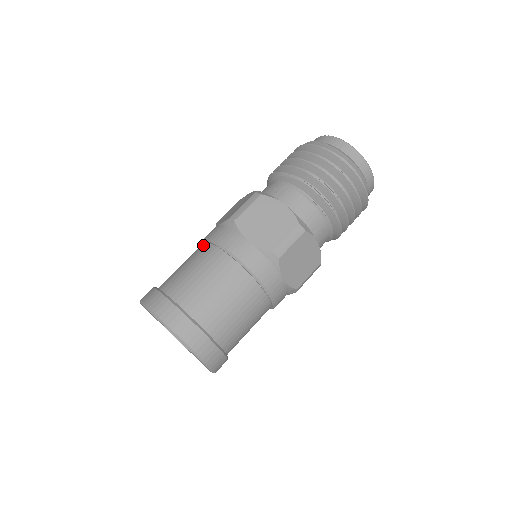
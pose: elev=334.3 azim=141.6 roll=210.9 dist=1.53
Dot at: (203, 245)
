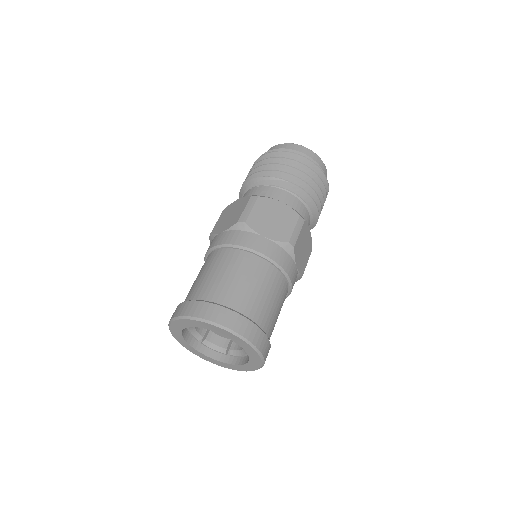
Dot at: (217, 252)
